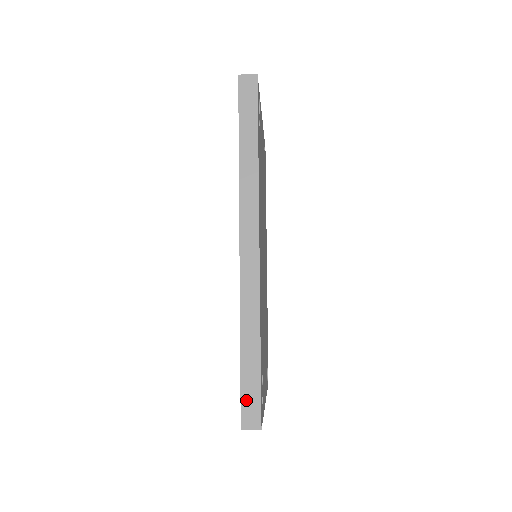
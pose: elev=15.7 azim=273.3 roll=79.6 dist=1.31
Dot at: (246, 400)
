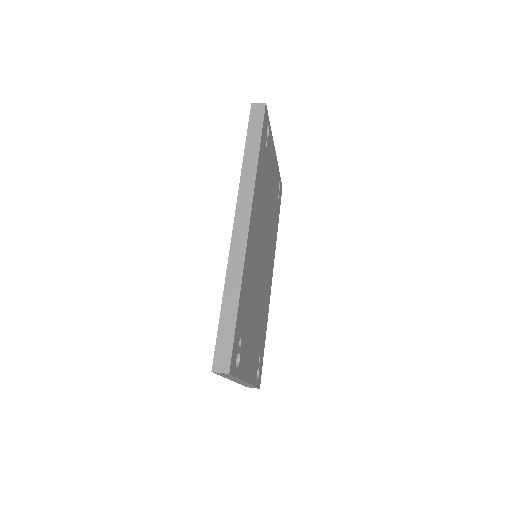
Dot at: (220, 347)
